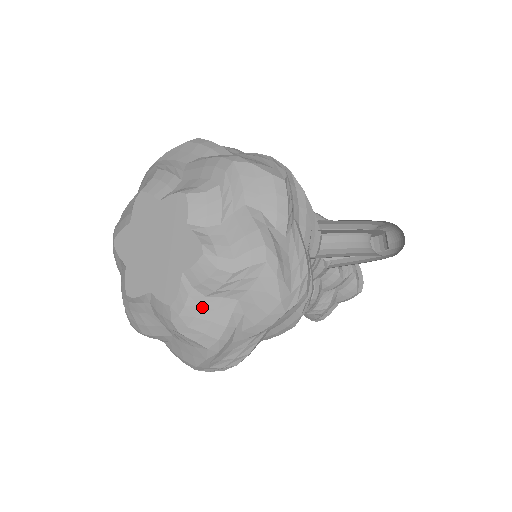
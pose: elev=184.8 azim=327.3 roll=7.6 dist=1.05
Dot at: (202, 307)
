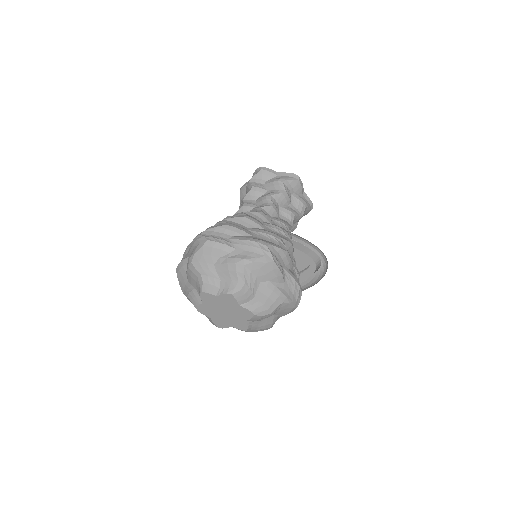
Dot at: occluded
